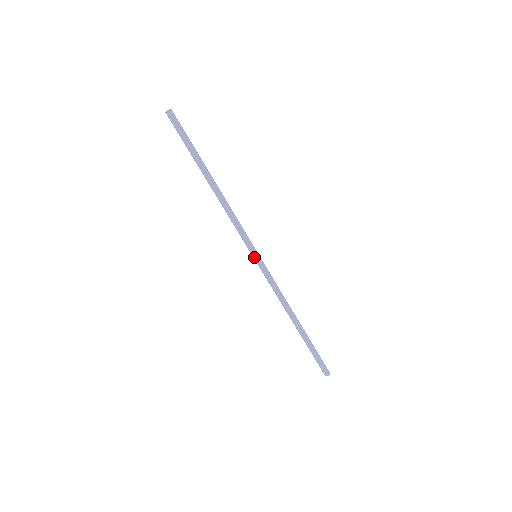
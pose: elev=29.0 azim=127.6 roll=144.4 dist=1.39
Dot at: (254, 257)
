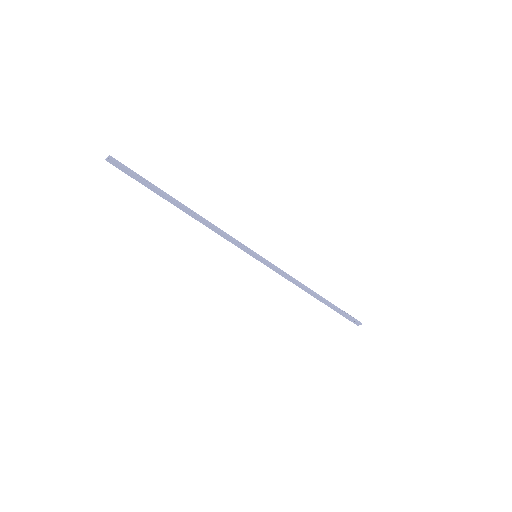
Dot at: (254, 257)
